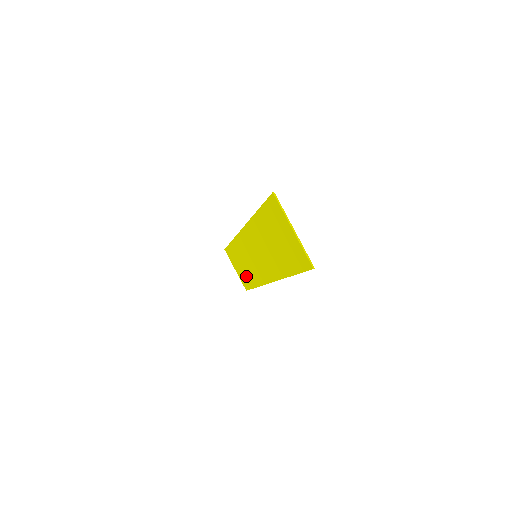
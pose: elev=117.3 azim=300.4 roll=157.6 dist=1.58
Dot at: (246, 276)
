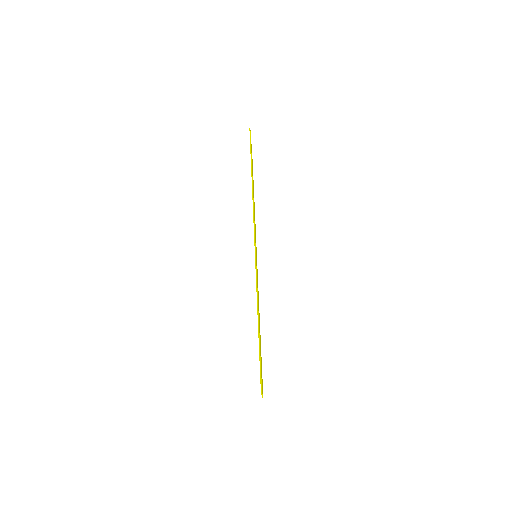
Dot at: occluded
